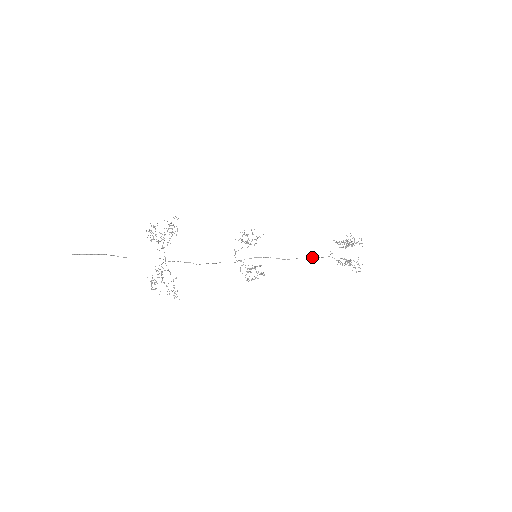
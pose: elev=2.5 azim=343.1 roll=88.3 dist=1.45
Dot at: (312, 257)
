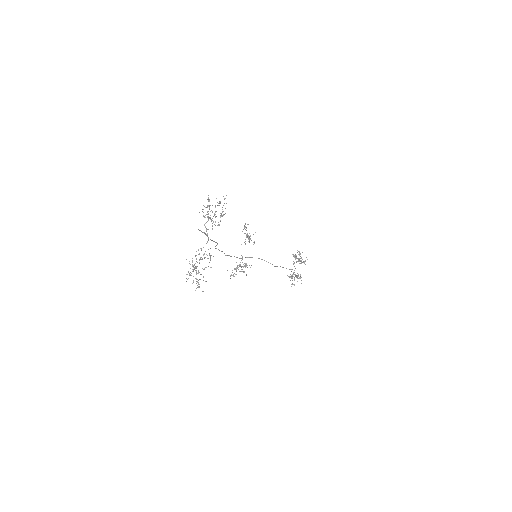
Dot at: occluded
